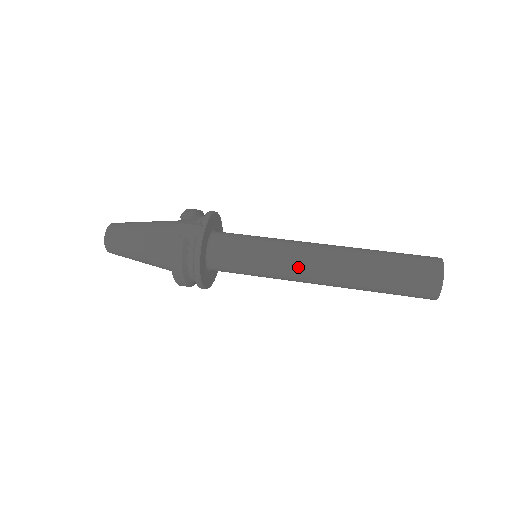
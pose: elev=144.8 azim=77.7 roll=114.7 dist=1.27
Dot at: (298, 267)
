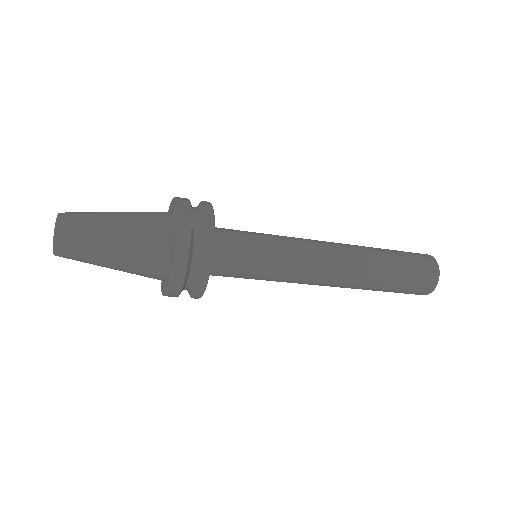
Dot at: (313, 265)
